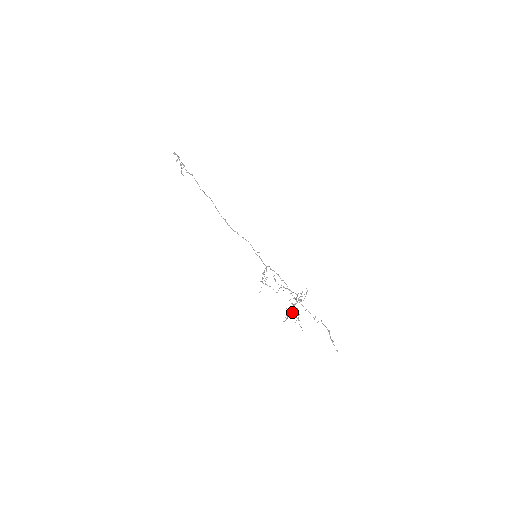
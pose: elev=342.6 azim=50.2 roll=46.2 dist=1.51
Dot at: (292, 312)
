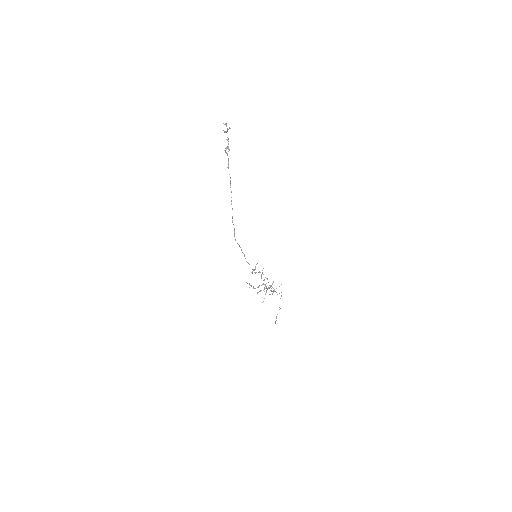
Dot at: (265, 284)
